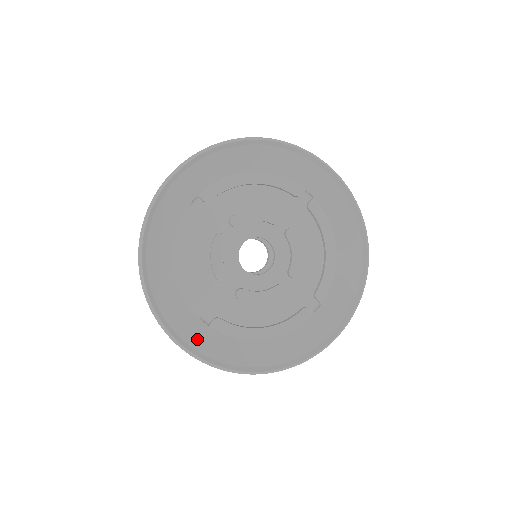
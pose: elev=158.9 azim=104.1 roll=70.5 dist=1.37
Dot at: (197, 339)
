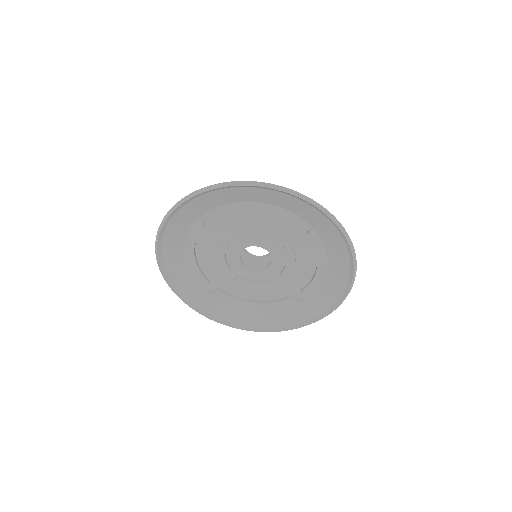
Dot at: (201, 302)
